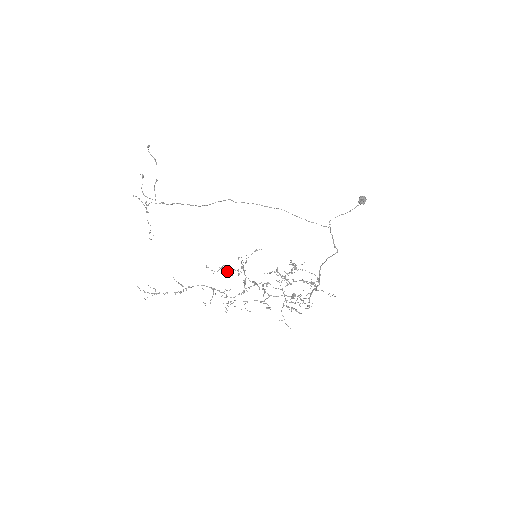
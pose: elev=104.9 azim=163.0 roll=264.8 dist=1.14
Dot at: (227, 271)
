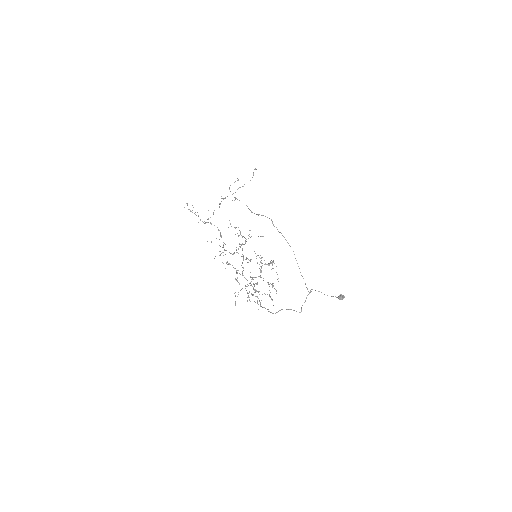
Dot at: occluded
